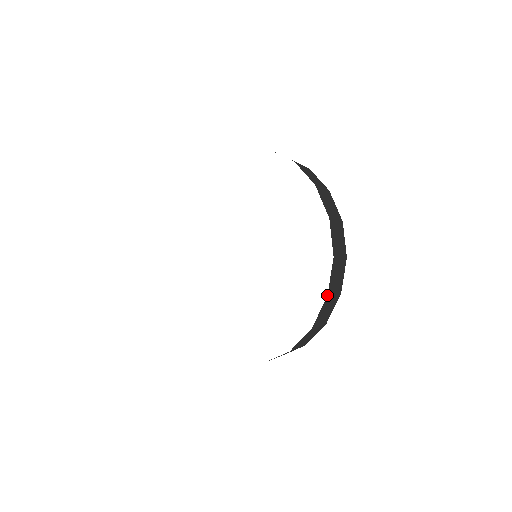
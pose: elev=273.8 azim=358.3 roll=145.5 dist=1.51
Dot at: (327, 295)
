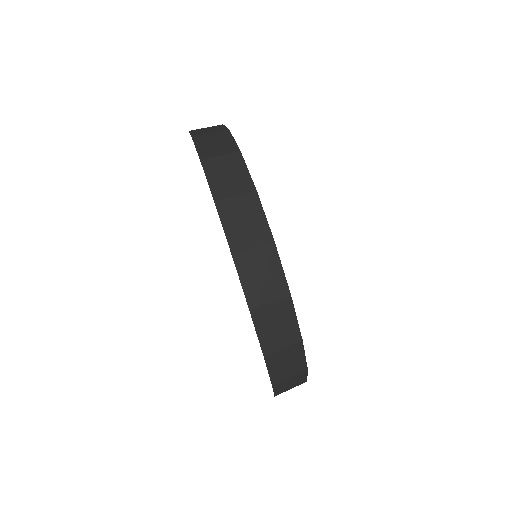
Dot at: (249, 309)
